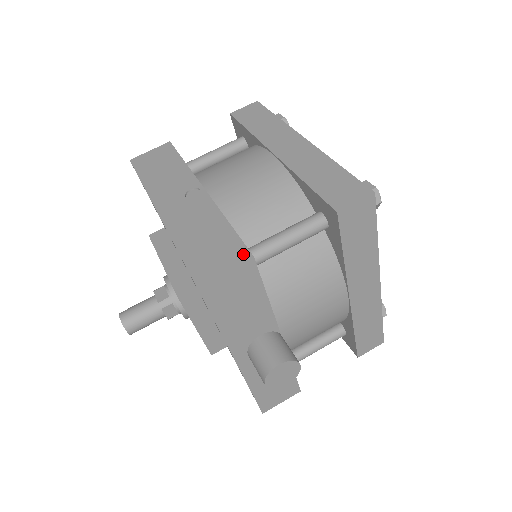
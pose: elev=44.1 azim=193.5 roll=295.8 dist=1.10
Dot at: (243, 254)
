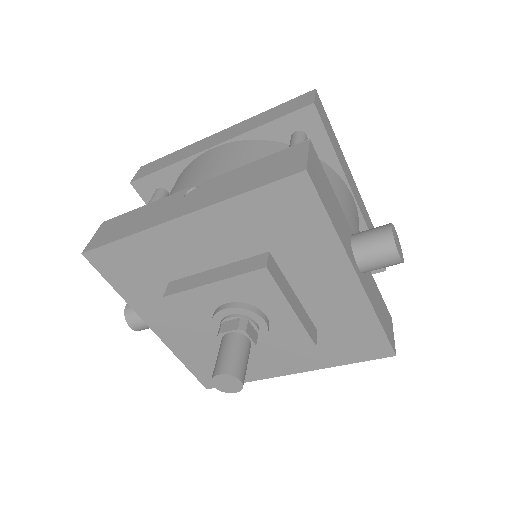
Dot at: (301, 145)
